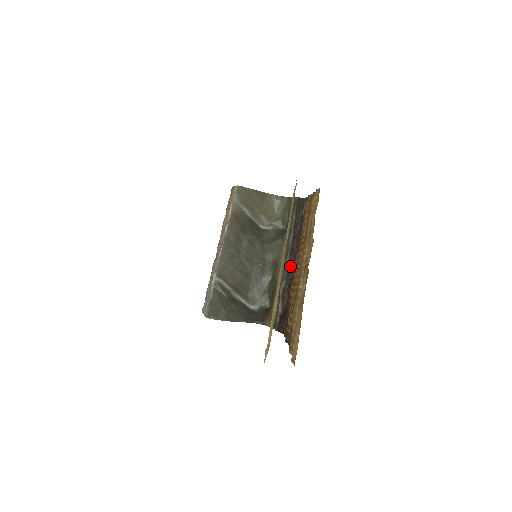
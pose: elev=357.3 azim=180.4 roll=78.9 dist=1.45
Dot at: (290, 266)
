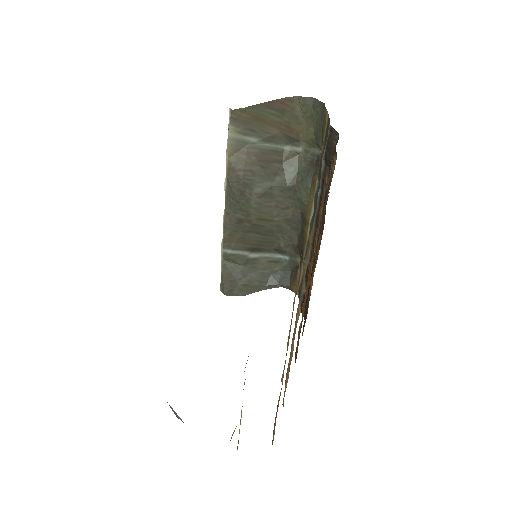
Dot at: occluded
